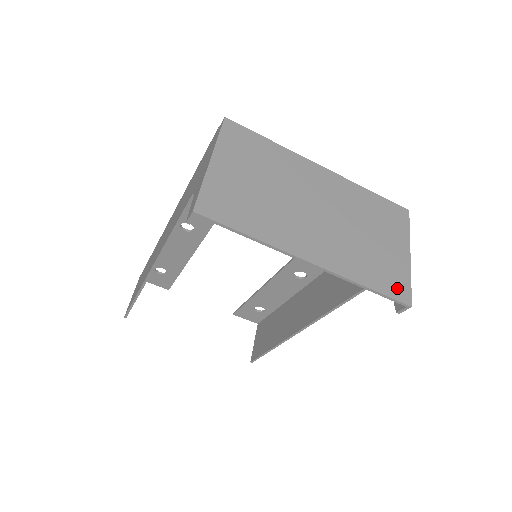
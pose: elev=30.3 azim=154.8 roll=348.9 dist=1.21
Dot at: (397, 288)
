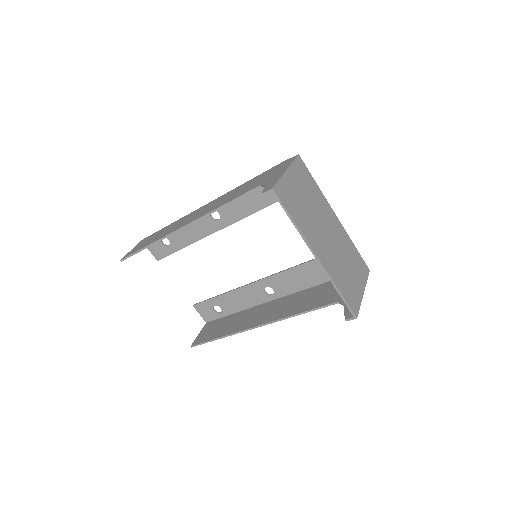
Dot at: (353, 303)
